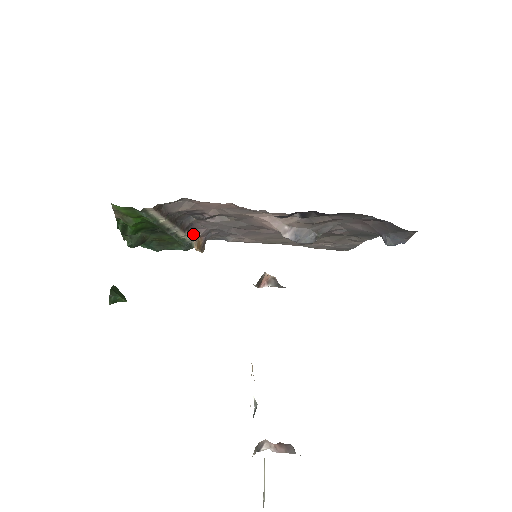
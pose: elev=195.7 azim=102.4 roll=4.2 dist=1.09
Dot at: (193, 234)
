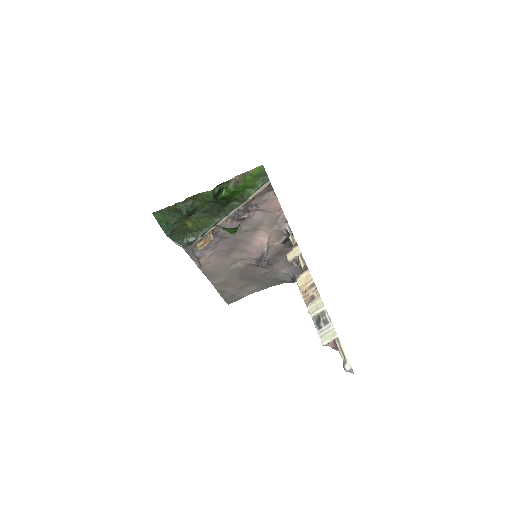
Dot at: (212, 229)
